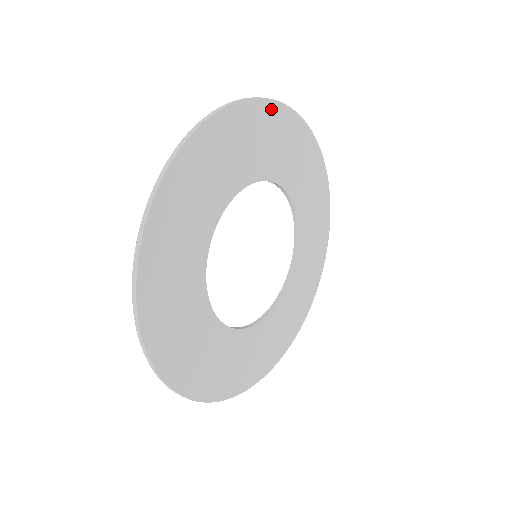
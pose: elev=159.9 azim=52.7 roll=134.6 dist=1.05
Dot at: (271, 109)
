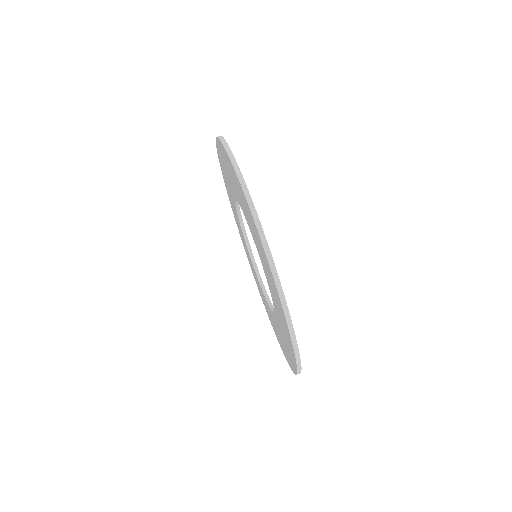
Dot at: occluded
